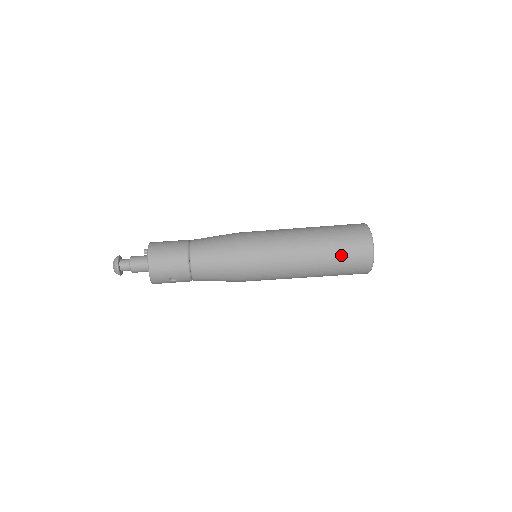
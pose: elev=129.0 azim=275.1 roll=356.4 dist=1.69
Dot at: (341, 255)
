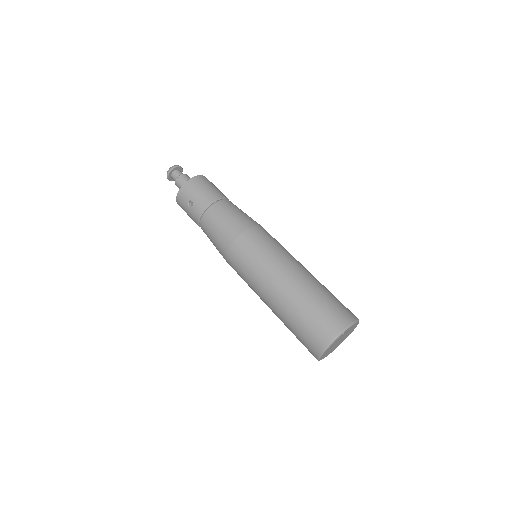
Dot at: (315, 306)
